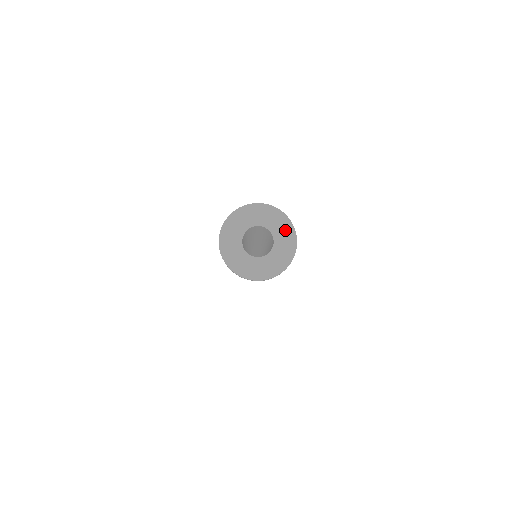
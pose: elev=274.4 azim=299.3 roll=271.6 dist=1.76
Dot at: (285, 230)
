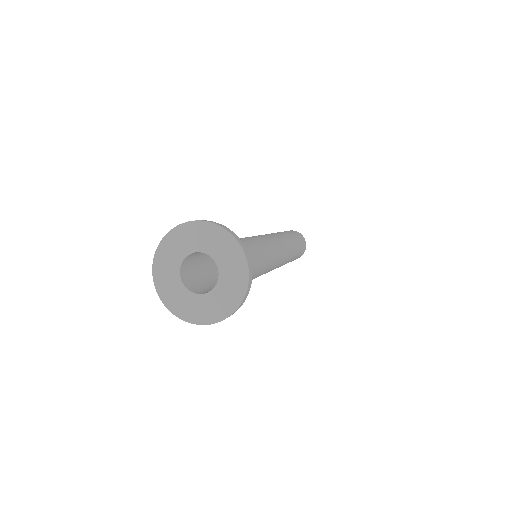
Dot at: (235, 266)
